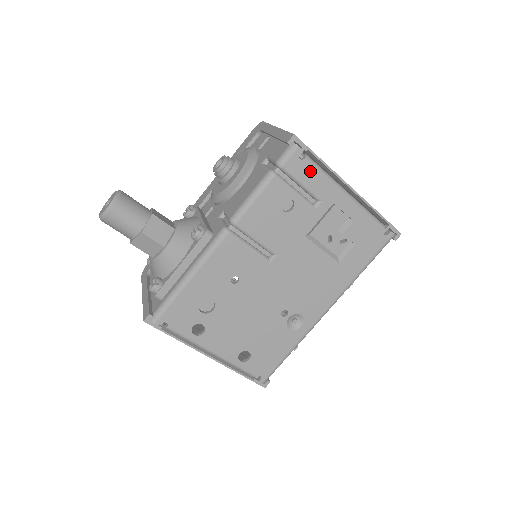
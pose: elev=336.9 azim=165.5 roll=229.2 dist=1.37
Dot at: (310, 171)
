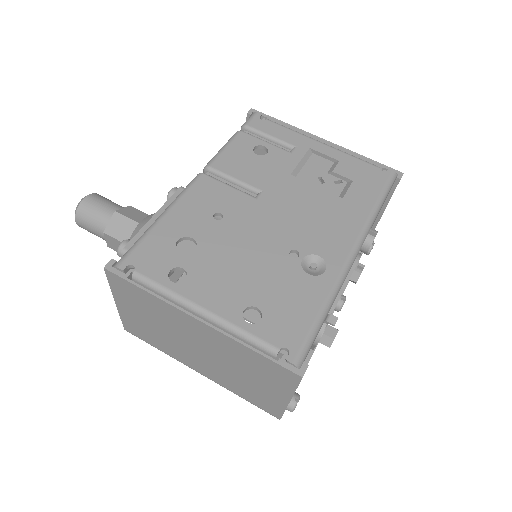
Dot at: (275, 127)
